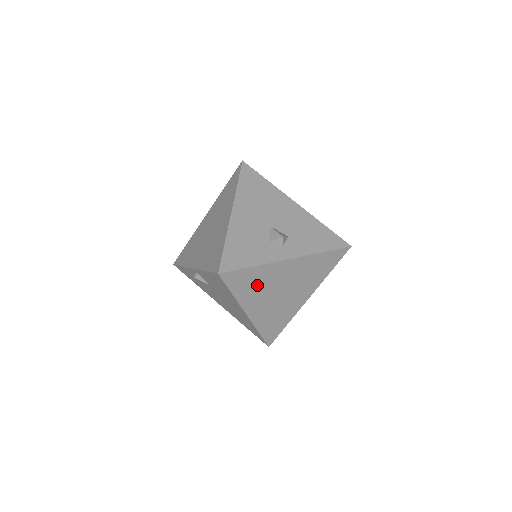
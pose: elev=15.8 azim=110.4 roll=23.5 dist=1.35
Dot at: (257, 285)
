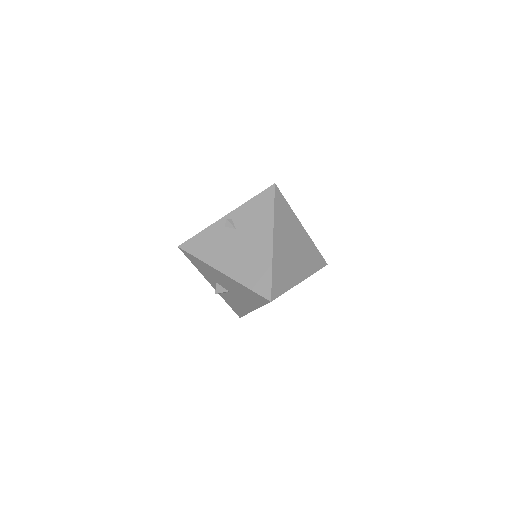
Dot at: (285, 222)
